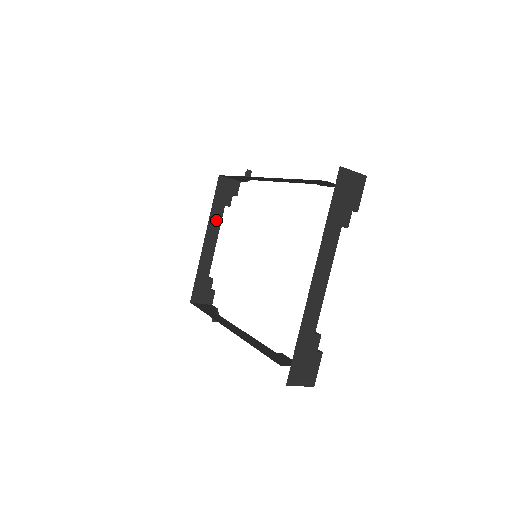
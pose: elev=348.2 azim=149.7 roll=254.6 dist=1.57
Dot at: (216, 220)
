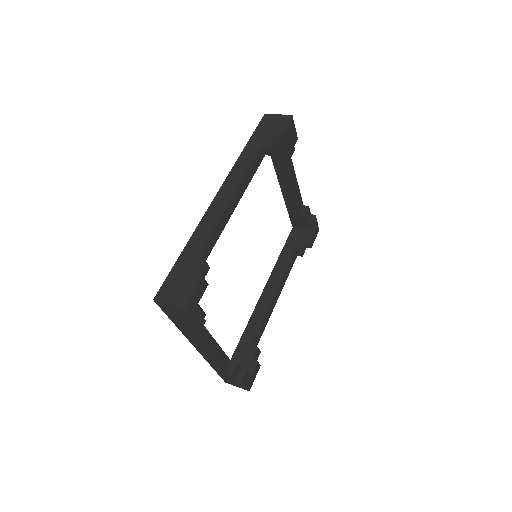
Dot at: (283, 170)
